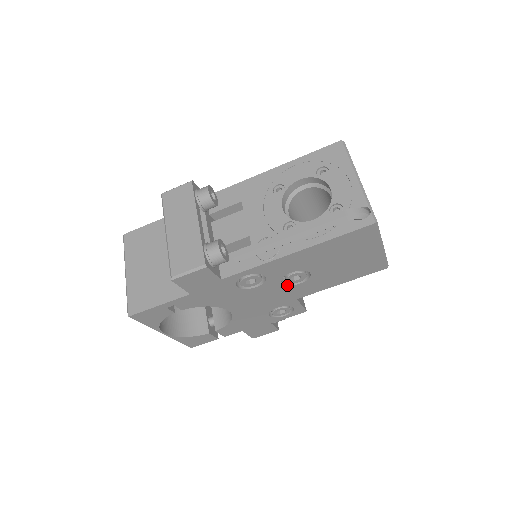
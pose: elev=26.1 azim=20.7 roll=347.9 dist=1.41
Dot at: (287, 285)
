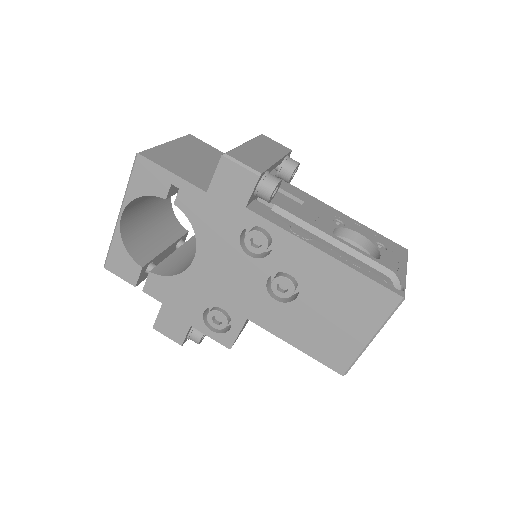
Dot at: (267, 288)
